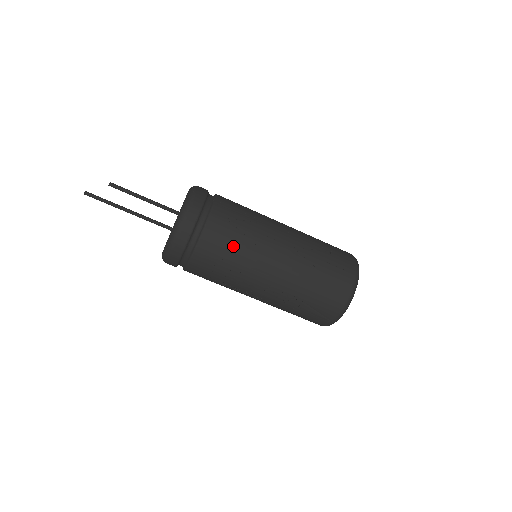
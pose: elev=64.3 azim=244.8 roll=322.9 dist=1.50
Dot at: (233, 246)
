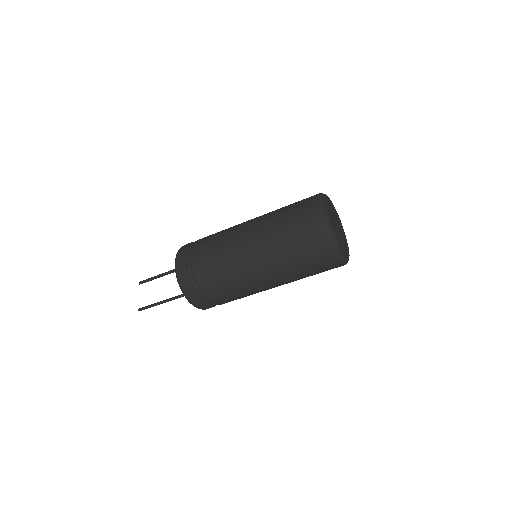
Dot at: (214, 245)
